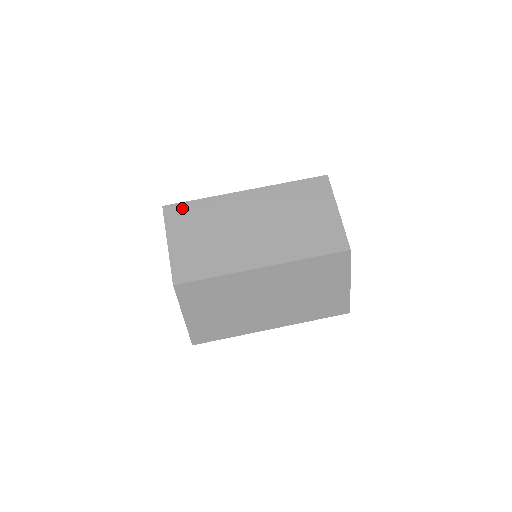
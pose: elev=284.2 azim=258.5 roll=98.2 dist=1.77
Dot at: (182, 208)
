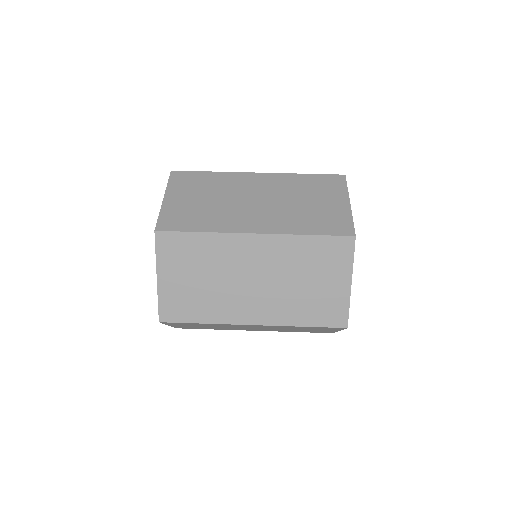
Dot at: occluded
